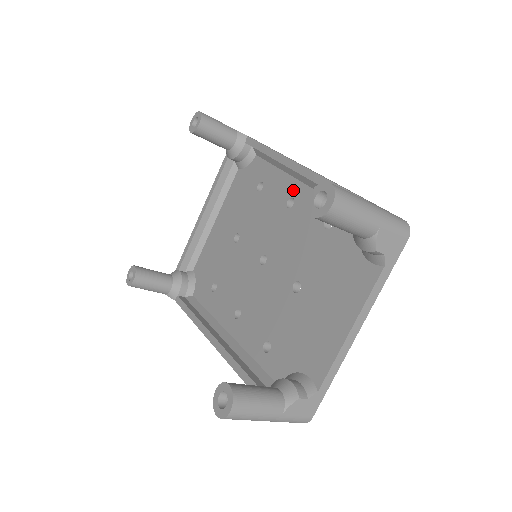
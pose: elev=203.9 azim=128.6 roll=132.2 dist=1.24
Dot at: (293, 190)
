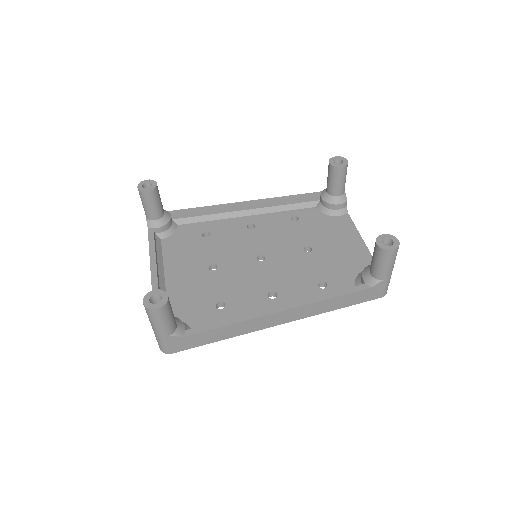
Dot at: (246, 221)
